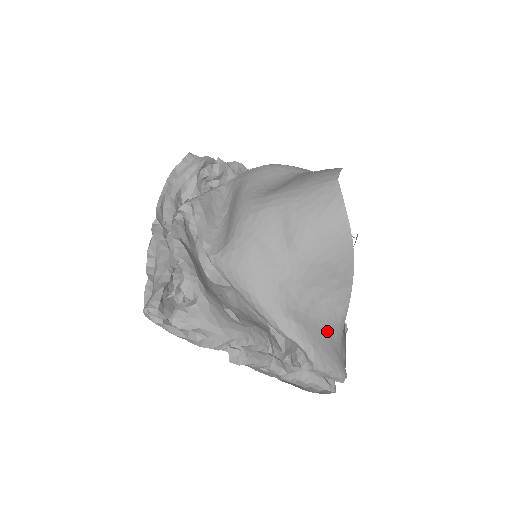
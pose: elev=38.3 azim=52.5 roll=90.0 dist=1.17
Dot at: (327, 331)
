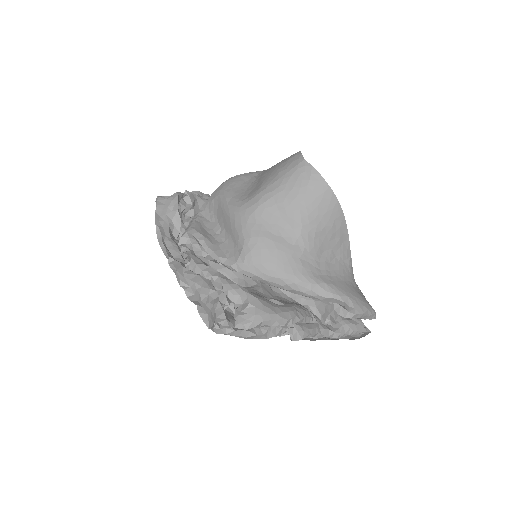
Dot at: (348, 282)
